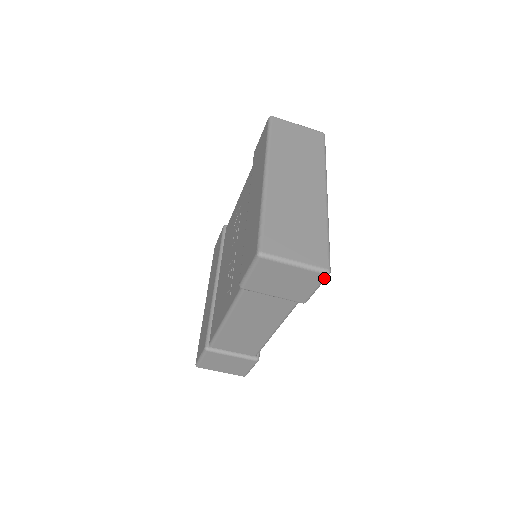
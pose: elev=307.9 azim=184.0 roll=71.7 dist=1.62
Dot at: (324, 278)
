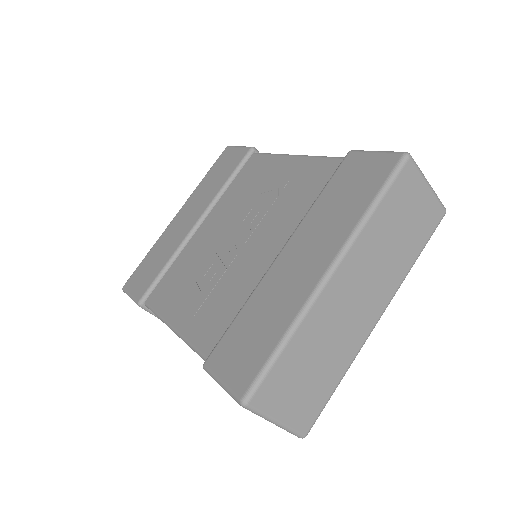
Dot at: occluded
